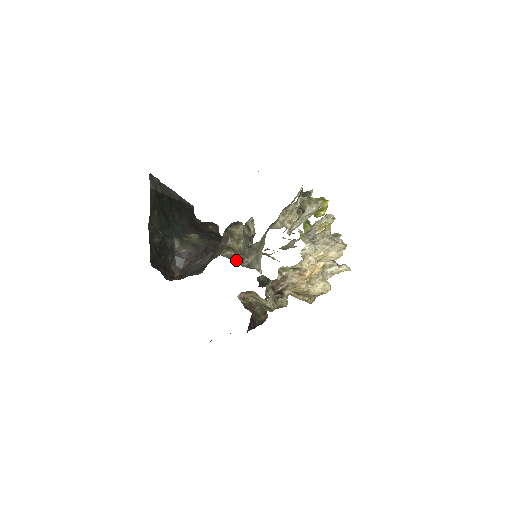
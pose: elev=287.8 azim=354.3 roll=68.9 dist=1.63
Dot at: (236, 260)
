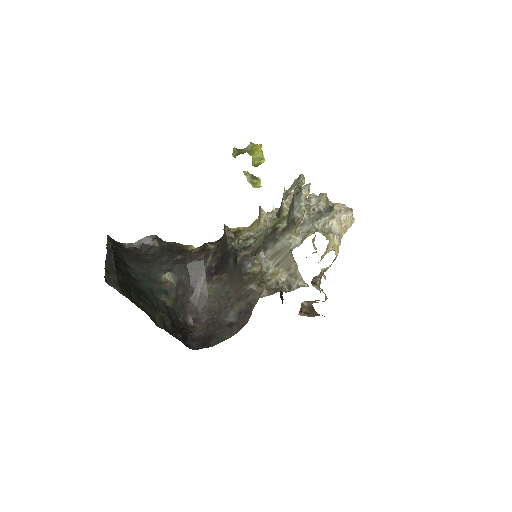
Dot at: (272, 289)
